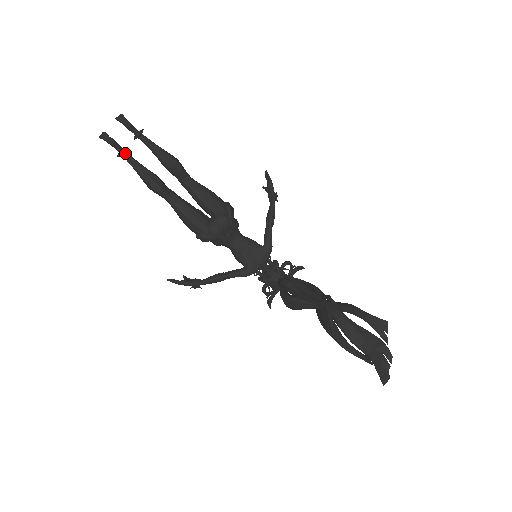
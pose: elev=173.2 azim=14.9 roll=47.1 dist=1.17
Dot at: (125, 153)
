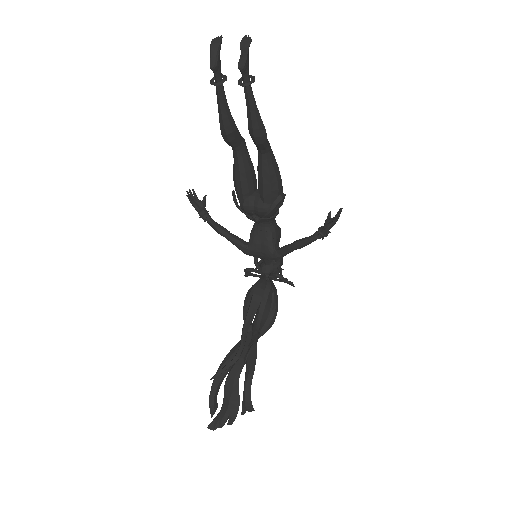
Dot at: (219, 85)
